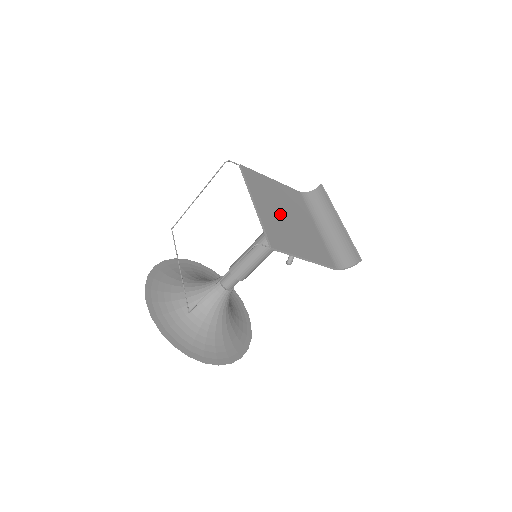
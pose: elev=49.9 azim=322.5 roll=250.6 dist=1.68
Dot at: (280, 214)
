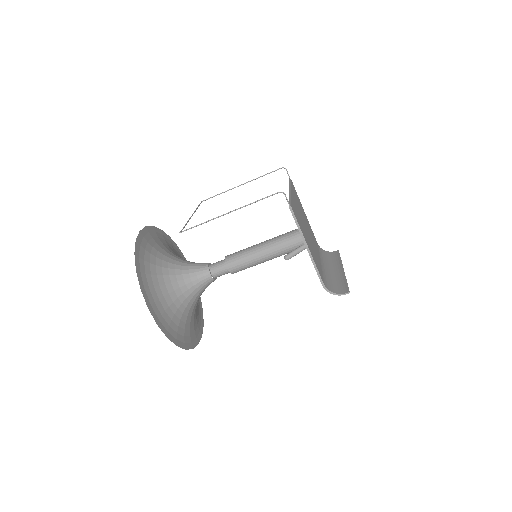
Dot at: (302, 219)
